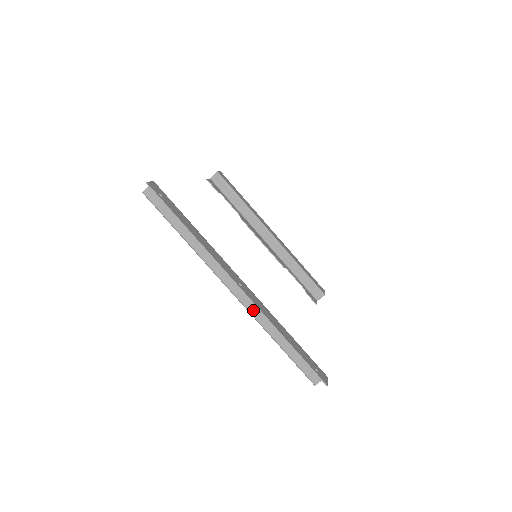
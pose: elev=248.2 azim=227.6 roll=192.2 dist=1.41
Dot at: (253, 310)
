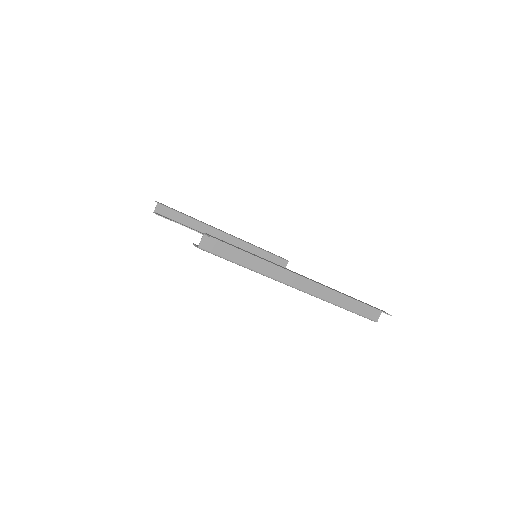
Dot at: (318, 294)
